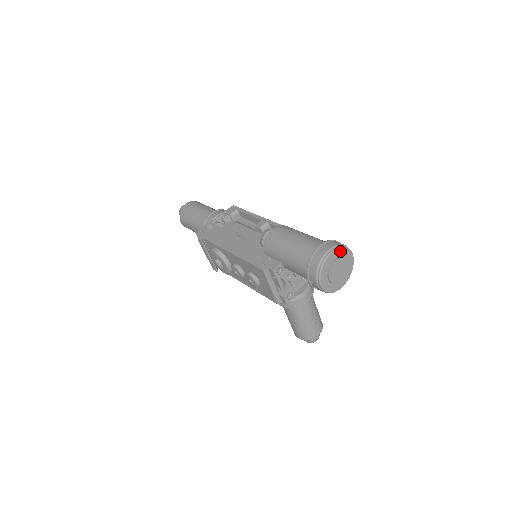
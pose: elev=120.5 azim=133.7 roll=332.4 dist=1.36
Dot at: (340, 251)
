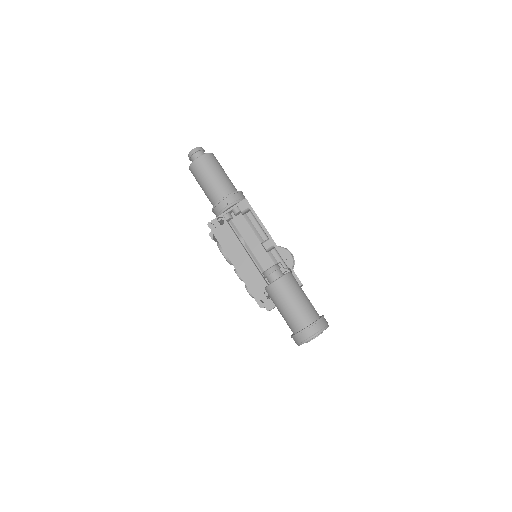
Dot at: (320, 333)
